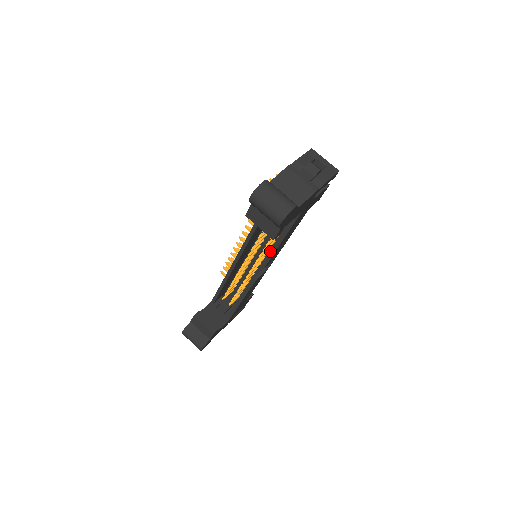
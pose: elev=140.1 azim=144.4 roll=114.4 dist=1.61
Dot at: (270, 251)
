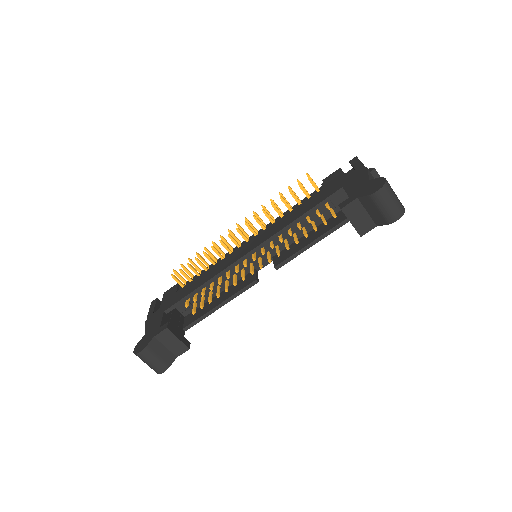
Dot at: (299, 250)
